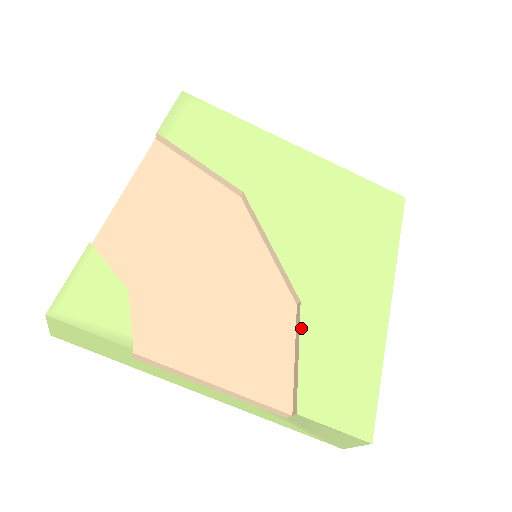
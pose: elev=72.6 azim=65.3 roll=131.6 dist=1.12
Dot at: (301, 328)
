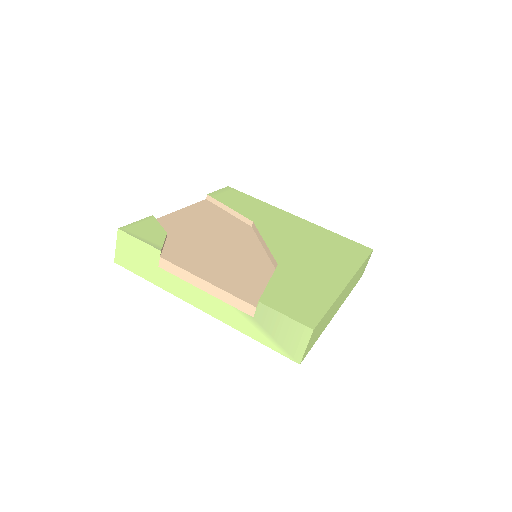
Dot at: (274, 273)
